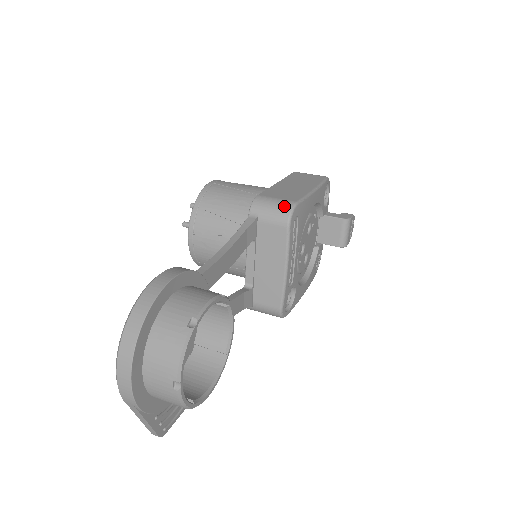
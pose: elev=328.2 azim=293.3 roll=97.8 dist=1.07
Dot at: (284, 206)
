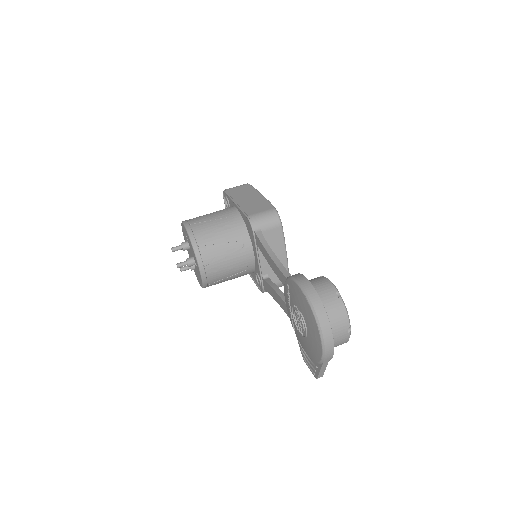
Dot at: (272, 214)
